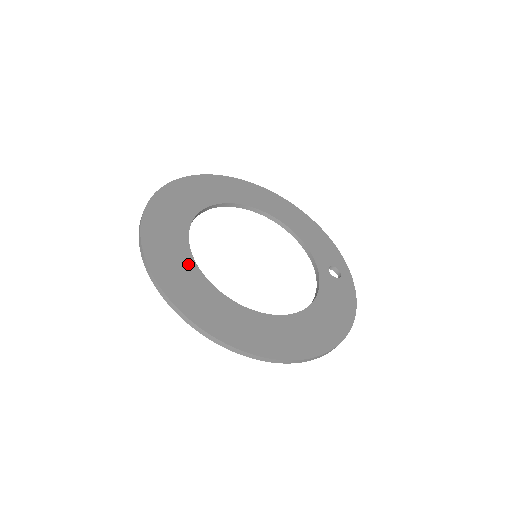
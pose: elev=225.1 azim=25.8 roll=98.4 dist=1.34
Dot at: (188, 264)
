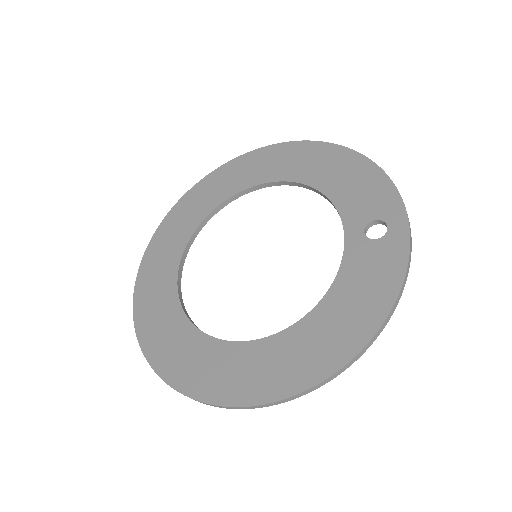
Dot at: (171, 304)
